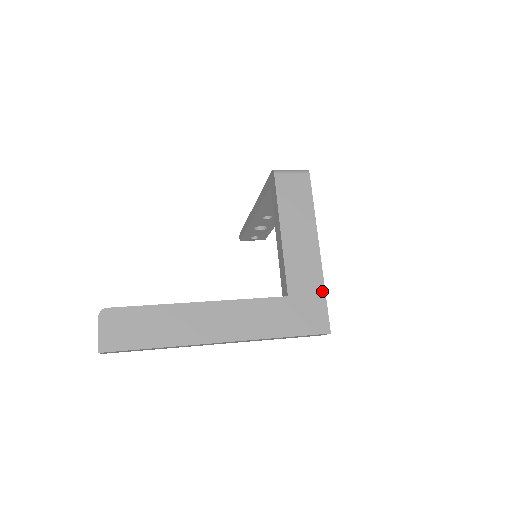
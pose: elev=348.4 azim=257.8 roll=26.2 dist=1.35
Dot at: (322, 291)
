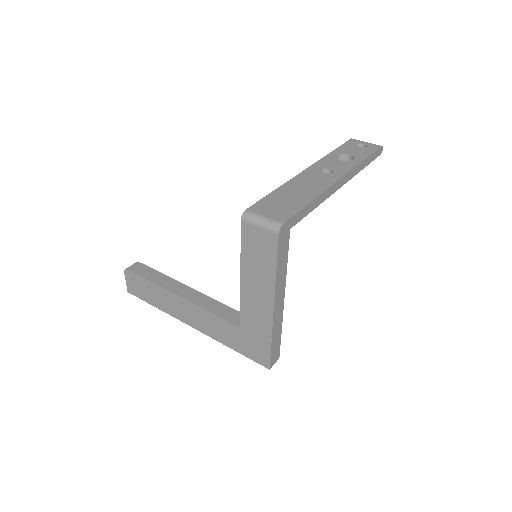
Dot at: (269, 340)
